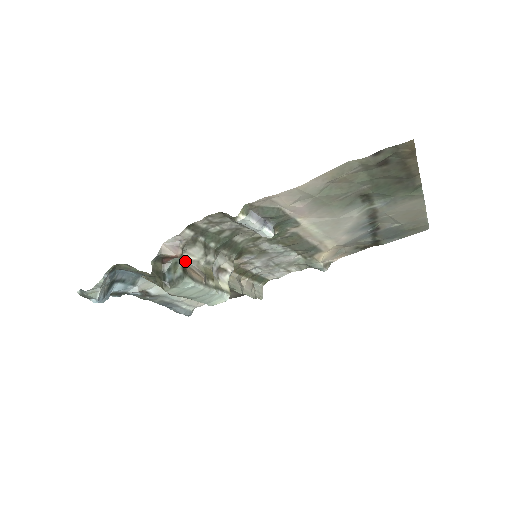
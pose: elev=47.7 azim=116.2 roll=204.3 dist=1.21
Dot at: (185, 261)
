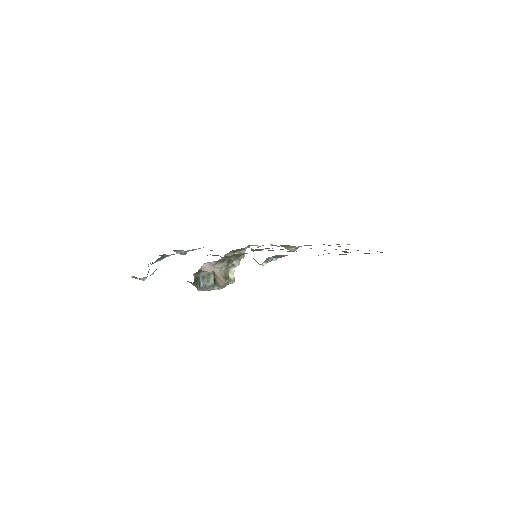
Dot at: occluded
